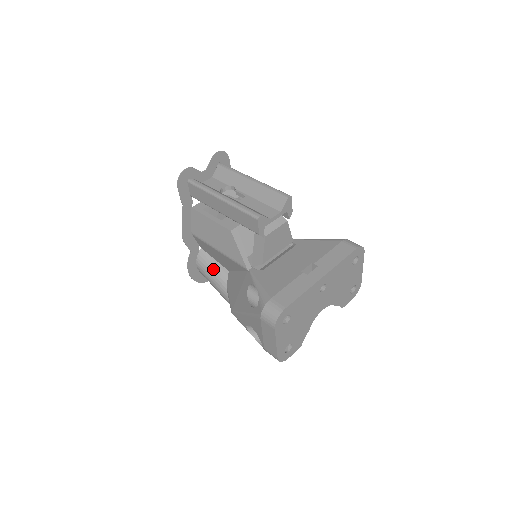
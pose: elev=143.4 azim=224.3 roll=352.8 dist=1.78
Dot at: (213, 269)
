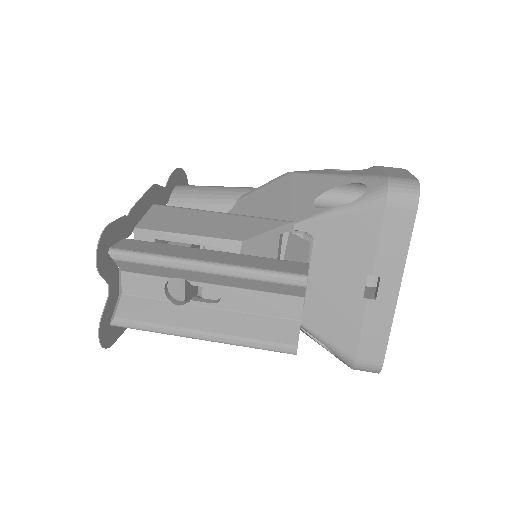
Dot at: occluded
